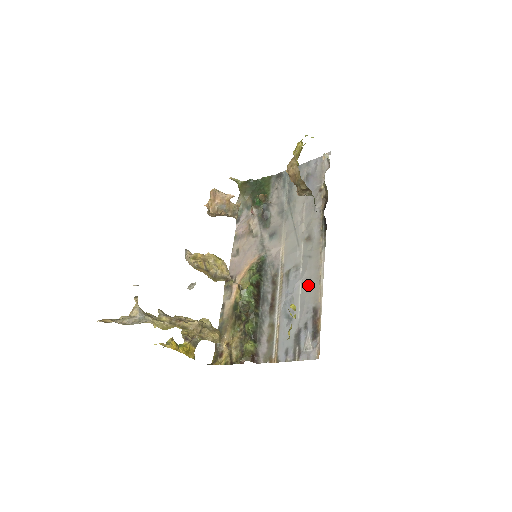
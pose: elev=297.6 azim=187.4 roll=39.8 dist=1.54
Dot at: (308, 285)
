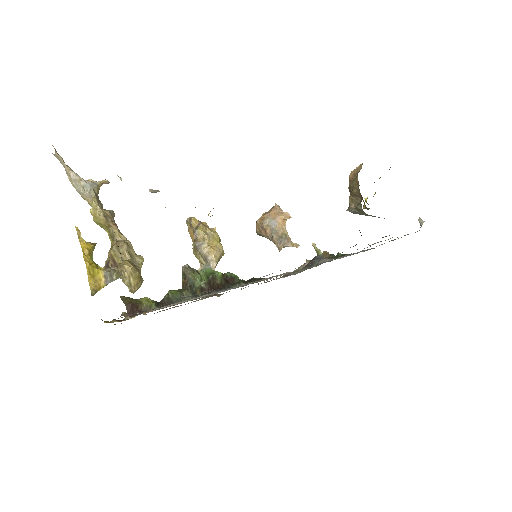
Dot at: occluded
